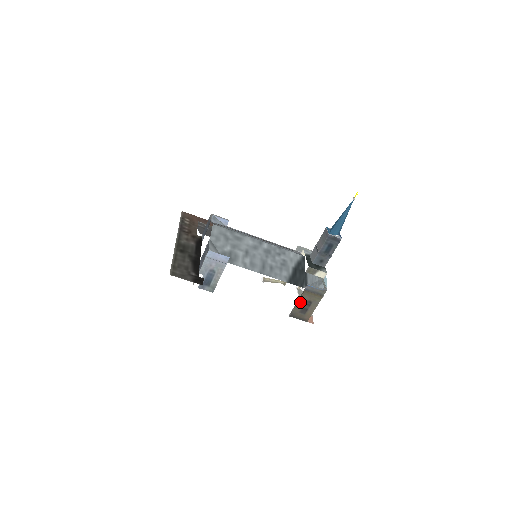
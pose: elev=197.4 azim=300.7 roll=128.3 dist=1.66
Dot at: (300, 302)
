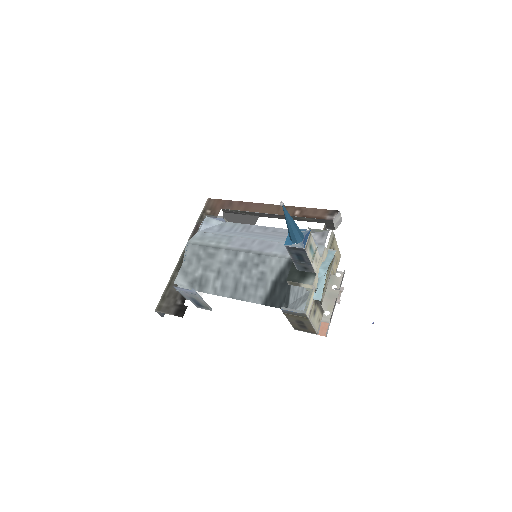
Dot at: (291, 320)
